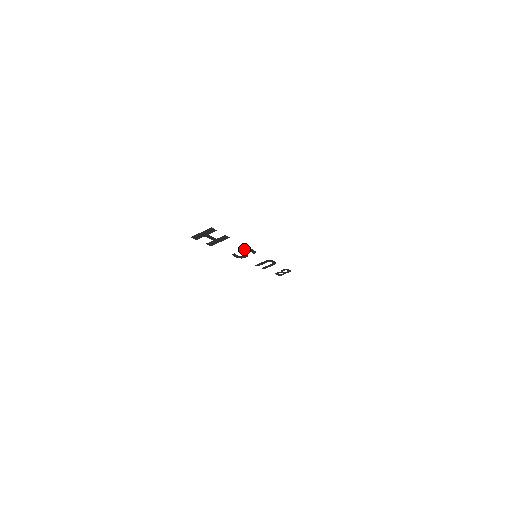
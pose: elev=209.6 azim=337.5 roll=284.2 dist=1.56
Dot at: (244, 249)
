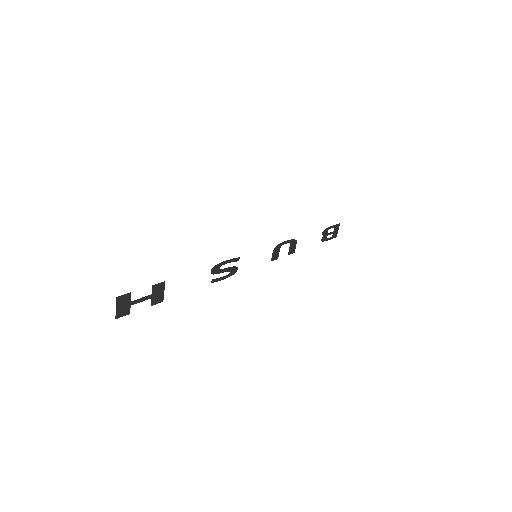
Dot at: (214, 269)
